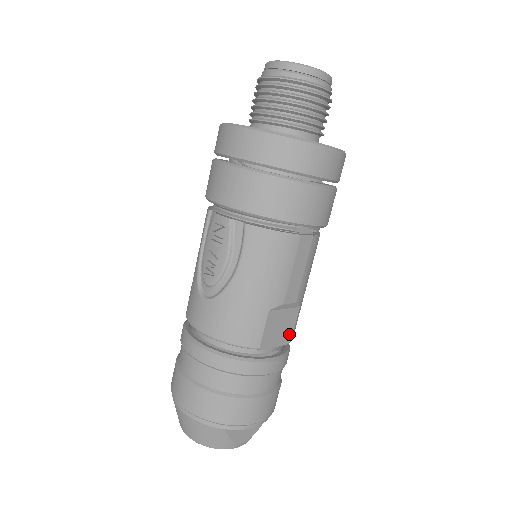
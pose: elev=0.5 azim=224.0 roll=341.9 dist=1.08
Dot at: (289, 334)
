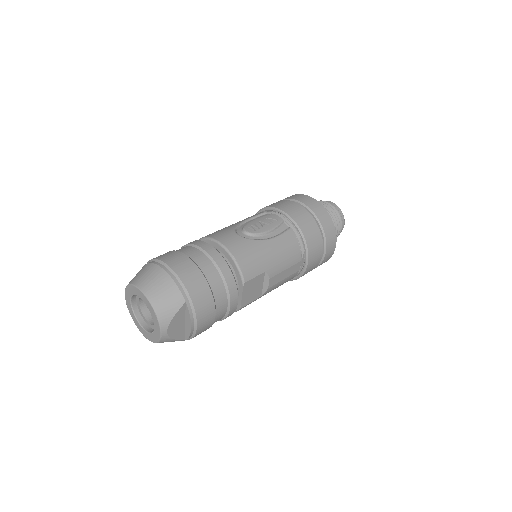
Dot at: (247, 302)
